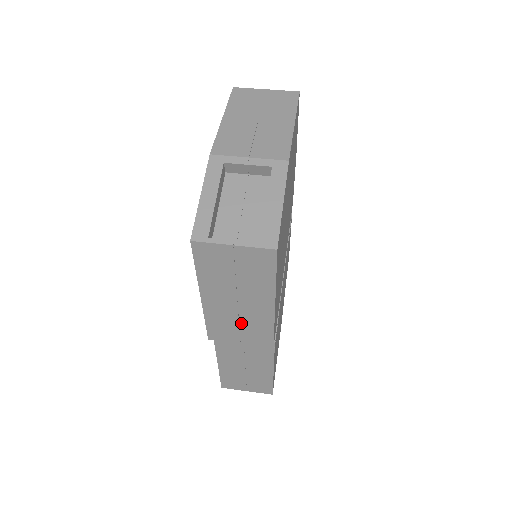
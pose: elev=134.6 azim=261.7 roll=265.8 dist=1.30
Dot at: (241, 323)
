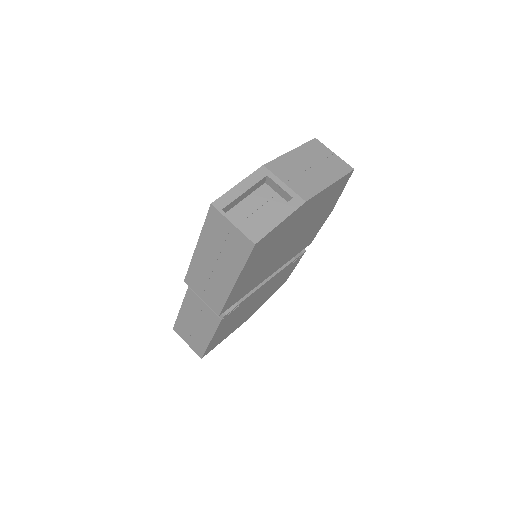
Dot at: (209, 283)
